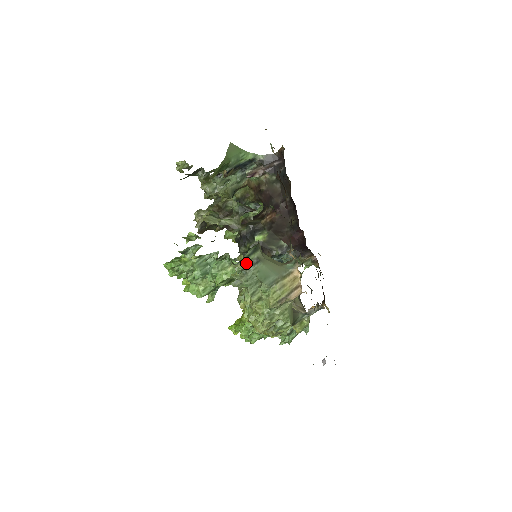
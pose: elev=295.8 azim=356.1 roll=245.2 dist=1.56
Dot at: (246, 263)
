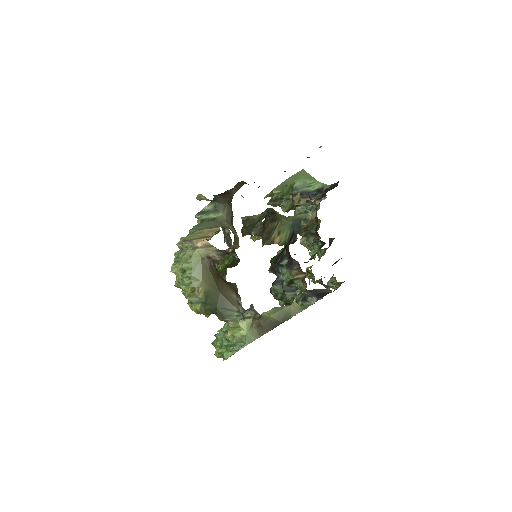
Dot at: (204, 219)
